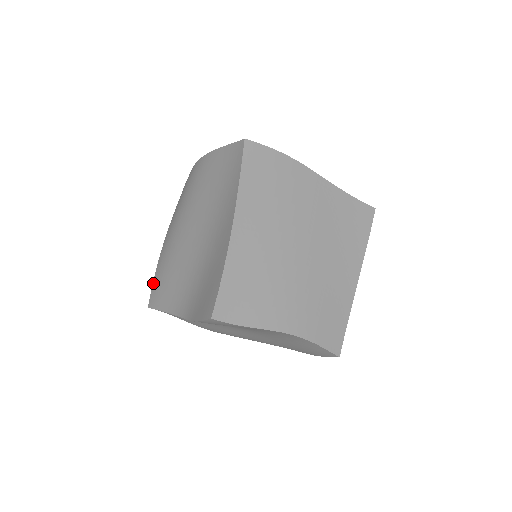
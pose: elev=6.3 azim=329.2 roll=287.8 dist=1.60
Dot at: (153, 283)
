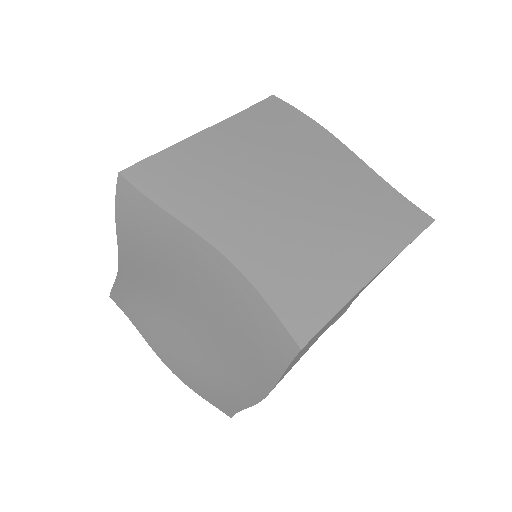
Dot at: occluded
